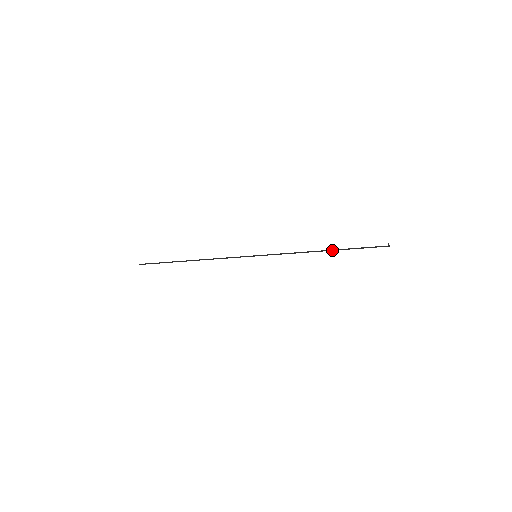
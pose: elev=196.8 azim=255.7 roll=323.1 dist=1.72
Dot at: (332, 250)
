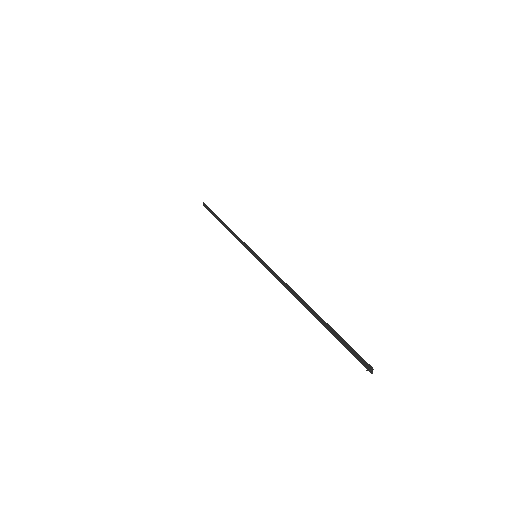
Dot at: (310, 310)
